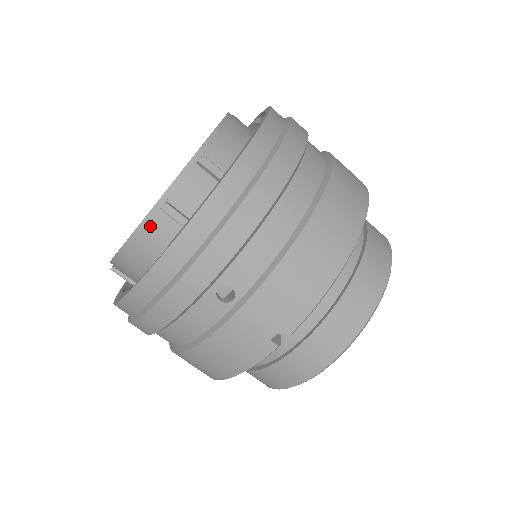
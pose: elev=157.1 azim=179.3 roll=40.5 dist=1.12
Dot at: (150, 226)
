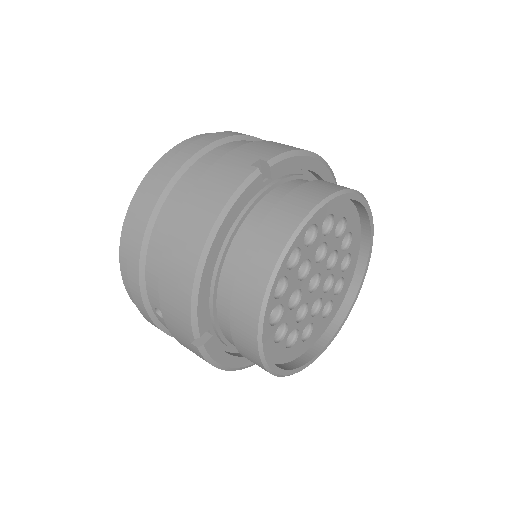
Dot at: occluded
